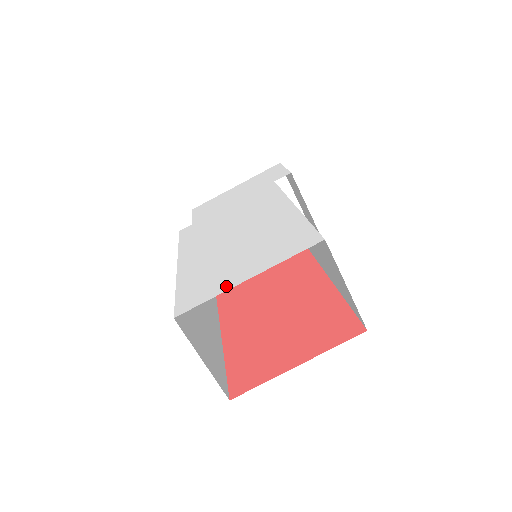
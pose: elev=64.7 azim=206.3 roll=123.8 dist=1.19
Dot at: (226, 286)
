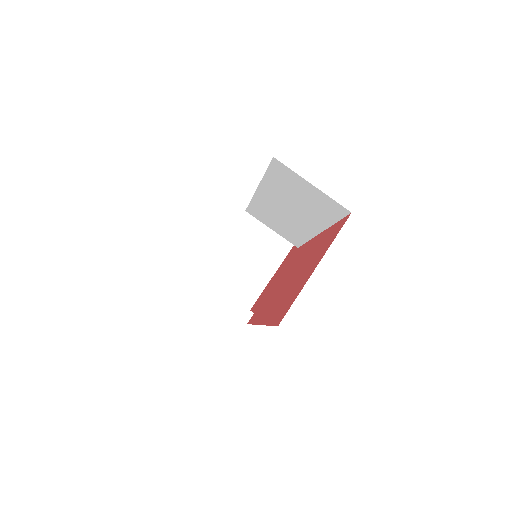
Dot at: occluded
